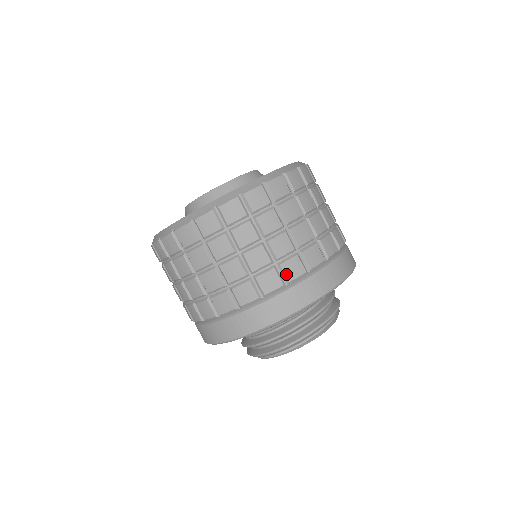
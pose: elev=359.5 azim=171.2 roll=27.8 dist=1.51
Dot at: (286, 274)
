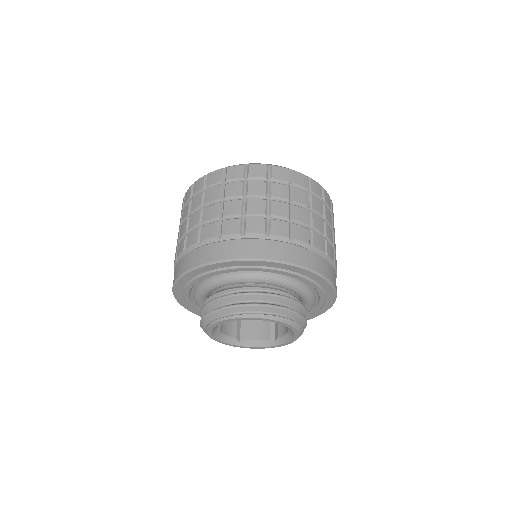
Dot at: (247, 227)
